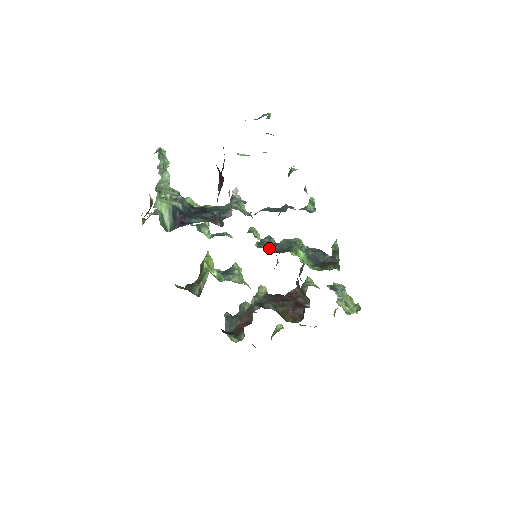
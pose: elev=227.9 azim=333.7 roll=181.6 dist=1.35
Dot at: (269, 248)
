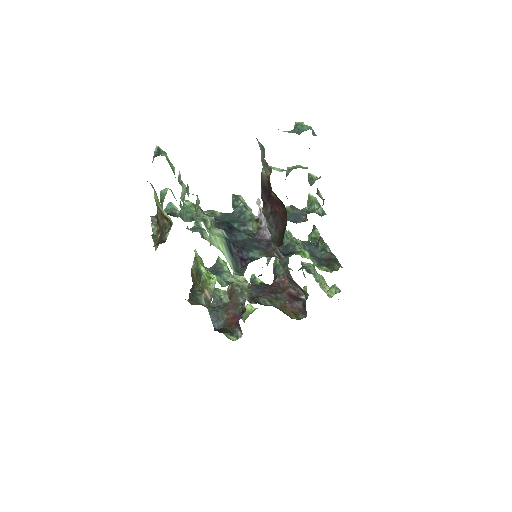
Dot at: occluded
